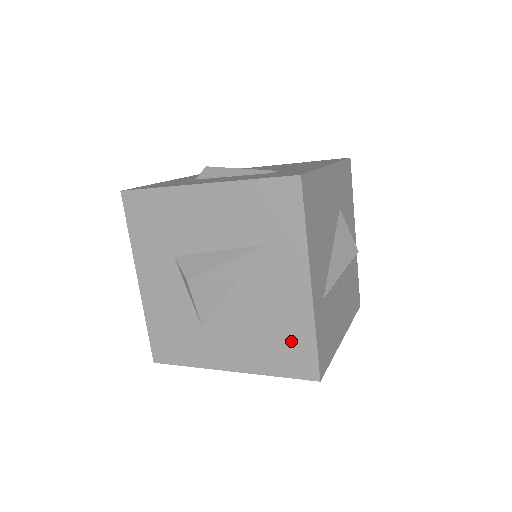
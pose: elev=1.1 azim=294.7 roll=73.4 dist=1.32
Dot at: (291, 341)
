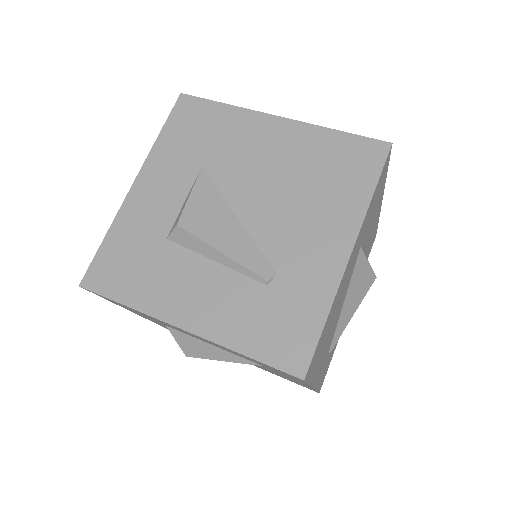
Dot at: occluded
